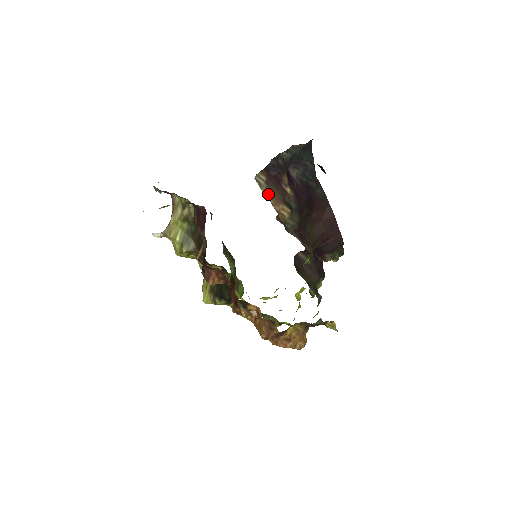
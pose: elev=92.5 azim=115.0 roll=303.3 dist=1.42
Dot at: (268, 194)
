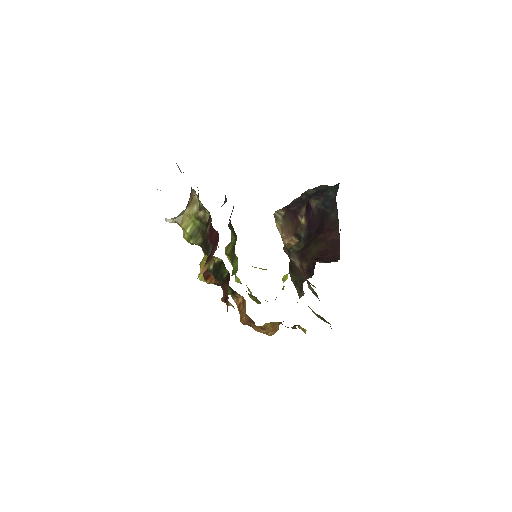
Dot at: (282, 228)
